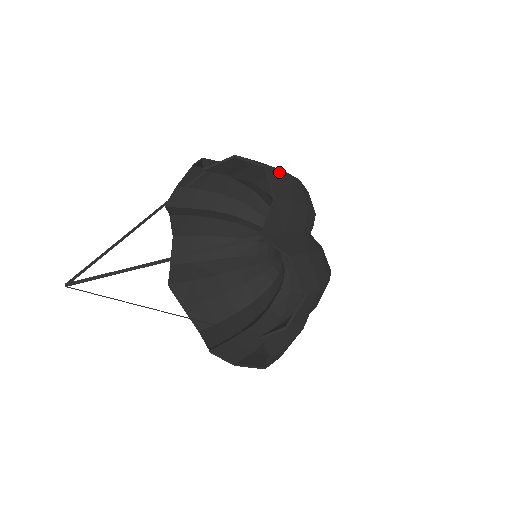
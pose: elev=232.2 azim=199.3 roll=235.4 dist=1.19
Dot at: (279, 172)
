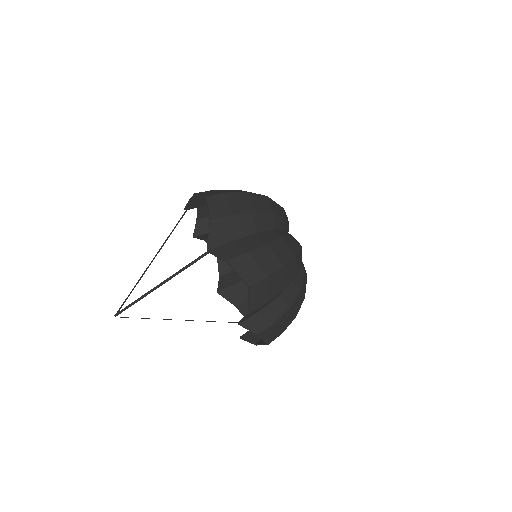
Dot at: (220, 196)
